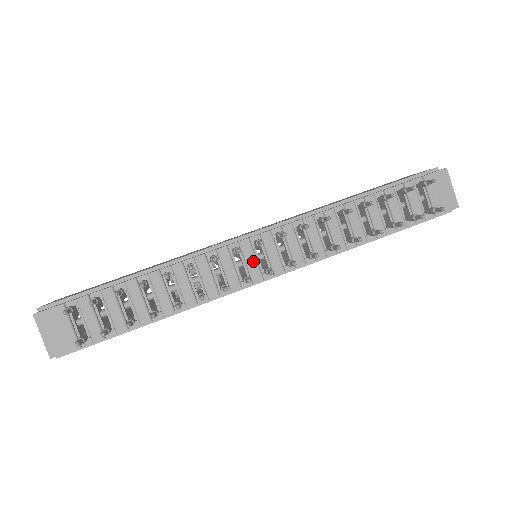
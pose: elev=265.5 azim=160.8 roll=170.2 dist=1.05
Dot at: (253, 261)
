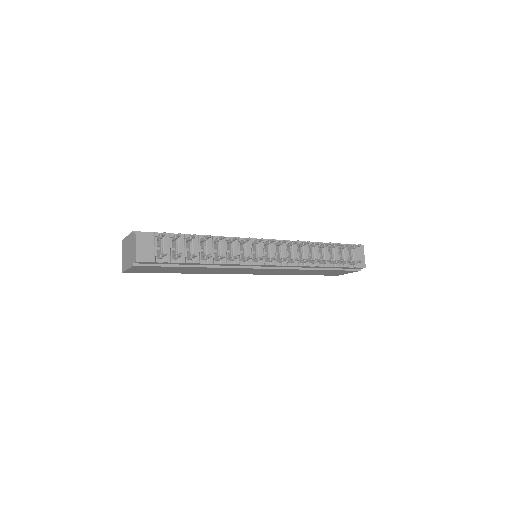
Dot at: (262, 252)
